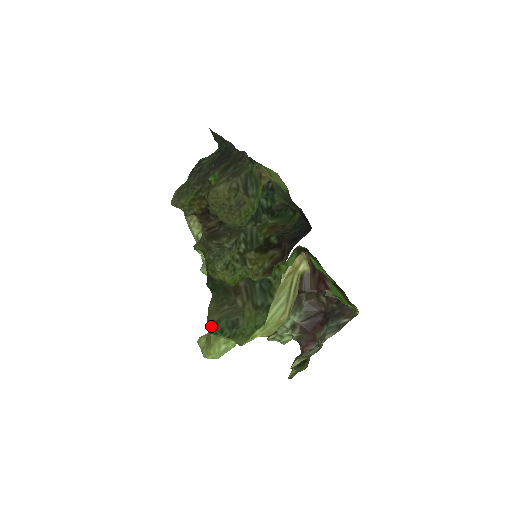
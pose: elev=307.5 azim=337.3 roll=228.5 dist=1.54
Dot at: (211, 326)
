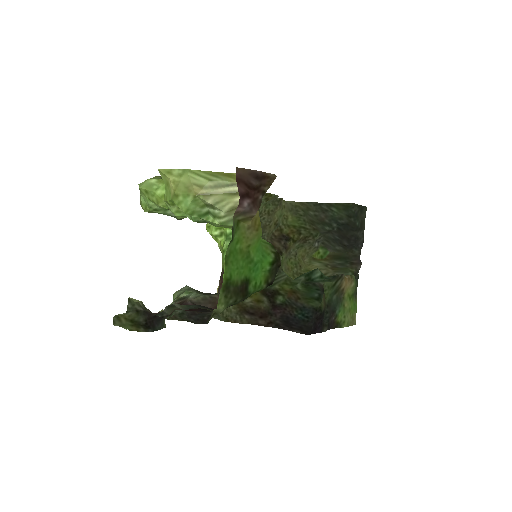
Dot at: occluded
